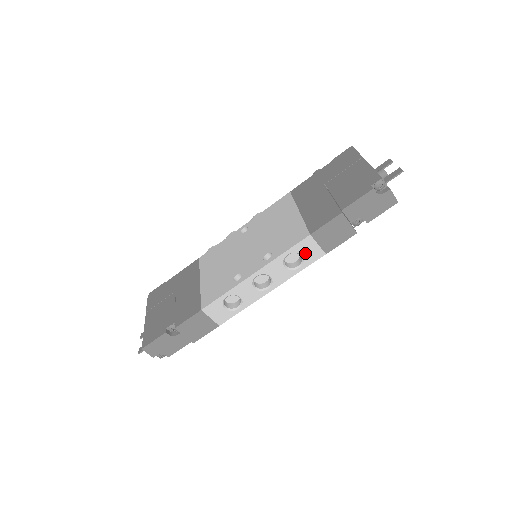
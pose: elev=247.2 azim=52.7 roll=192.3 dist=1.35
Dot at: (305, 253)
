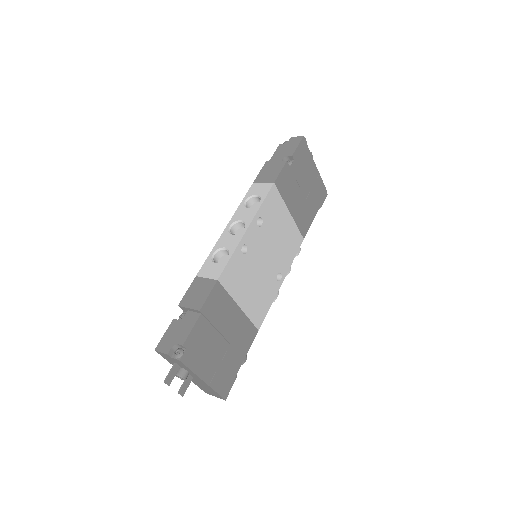
Dot at: (258, 192)
